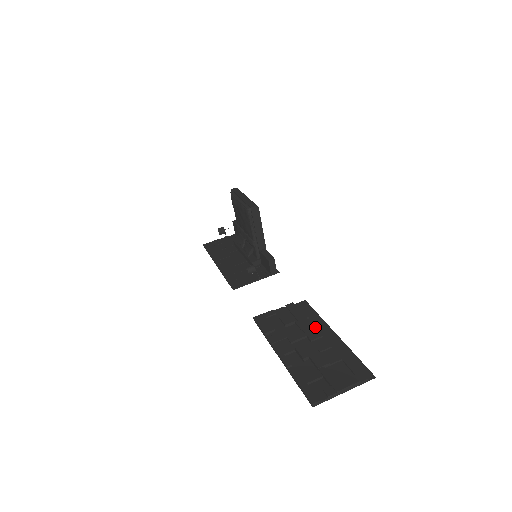
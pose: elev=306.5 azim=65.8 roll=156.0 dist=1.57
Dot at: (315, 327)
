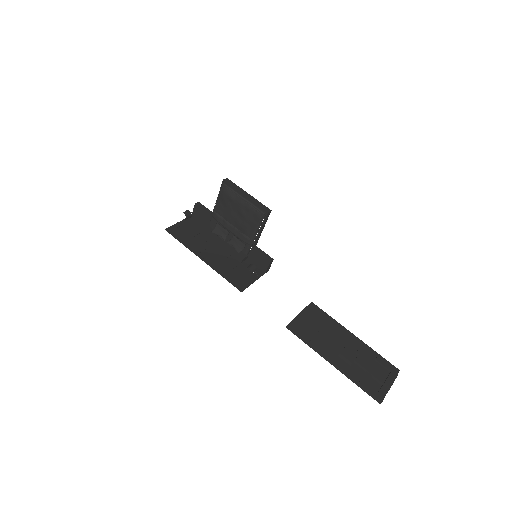
Dot at: (341, 331)
